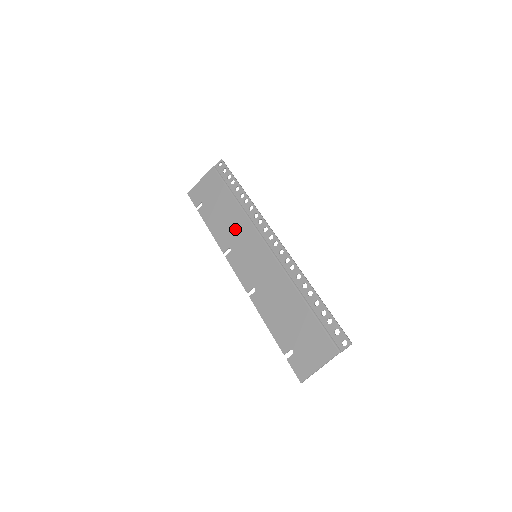
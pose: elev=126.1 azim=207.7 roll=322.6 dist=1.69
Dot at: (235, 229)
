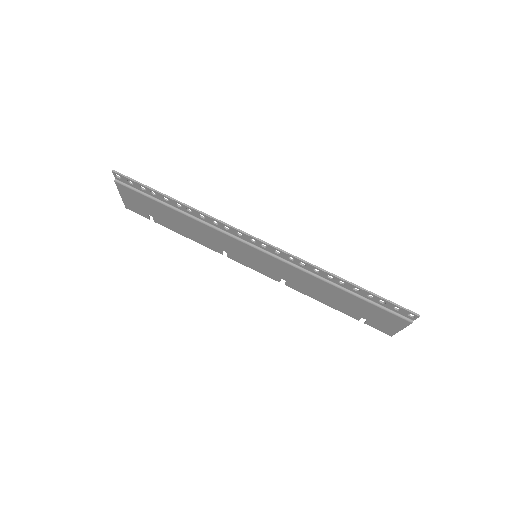
Dot at: (210, 237)
